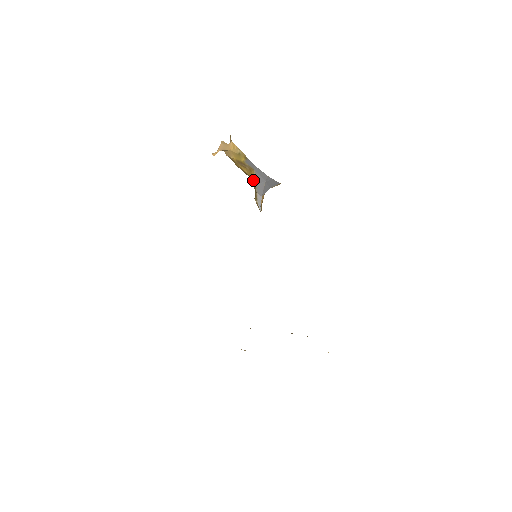
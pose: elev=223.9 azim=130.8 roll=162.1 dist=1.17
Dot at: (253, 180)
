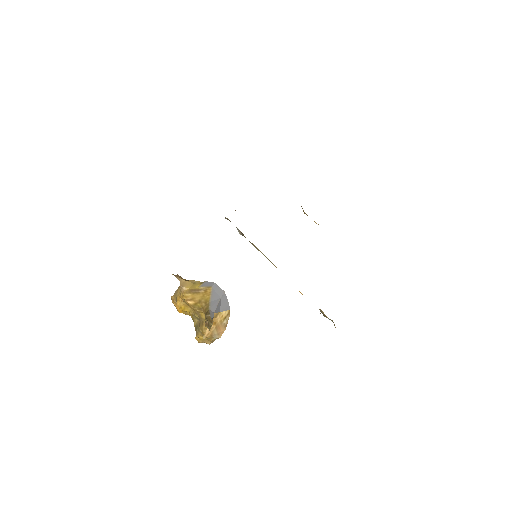
Dot at: (207, 299)
